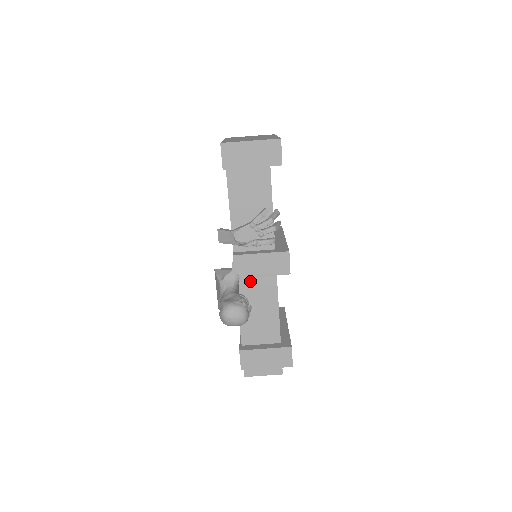
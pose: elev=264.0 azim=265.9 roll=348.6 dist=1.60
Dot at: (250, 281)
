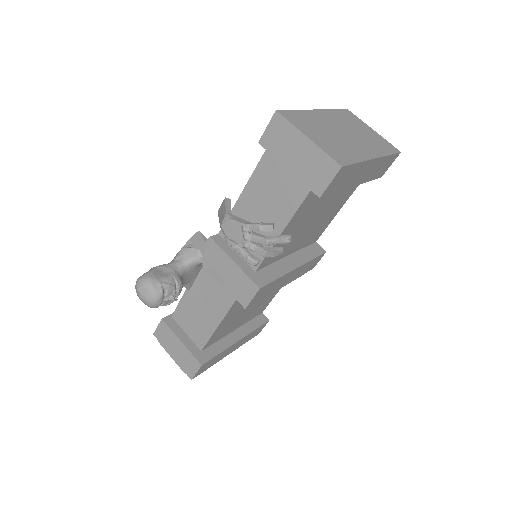
Dot at: occluded
